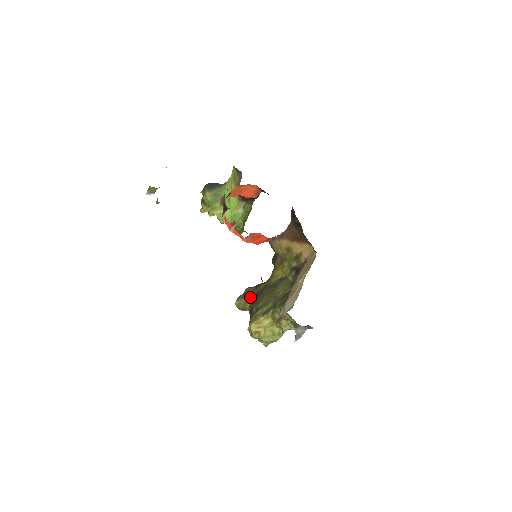
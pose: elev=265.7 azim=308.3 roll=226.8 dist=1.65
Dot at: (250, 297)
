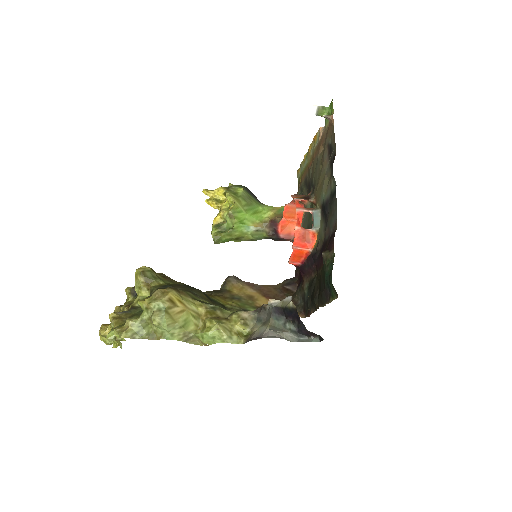
Dot at: (170, 280)
